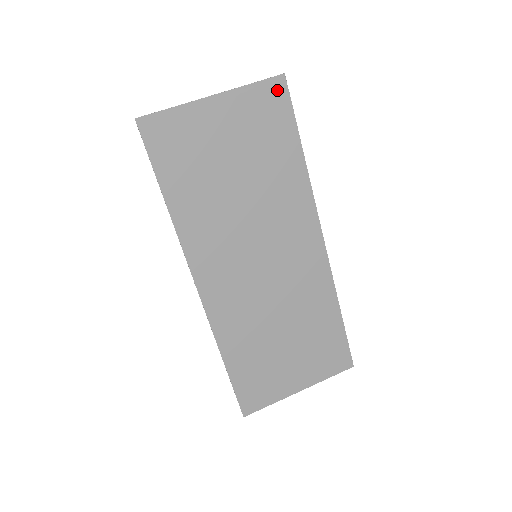
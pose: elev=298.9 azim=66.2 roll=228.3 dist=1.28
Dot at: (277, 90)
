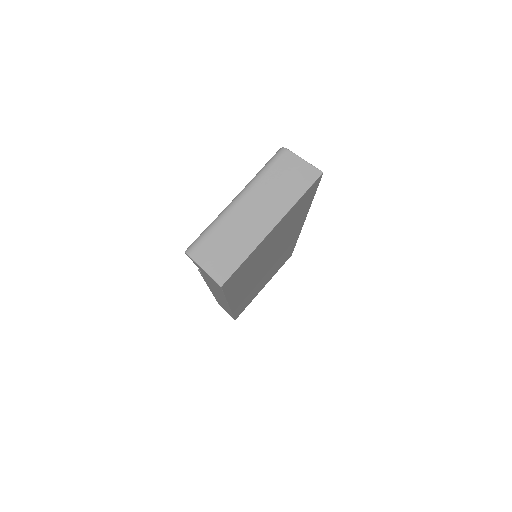
Dot at: (314, 185)
